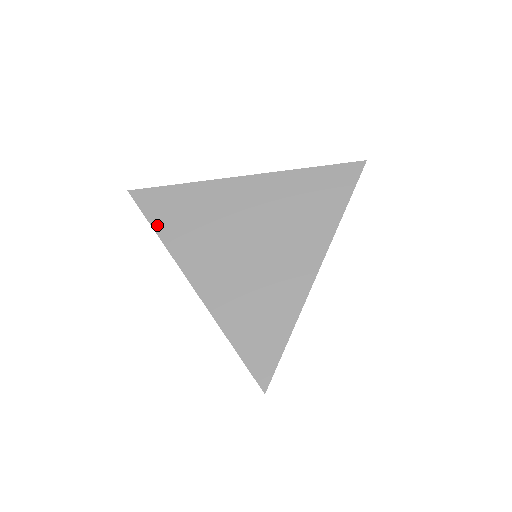
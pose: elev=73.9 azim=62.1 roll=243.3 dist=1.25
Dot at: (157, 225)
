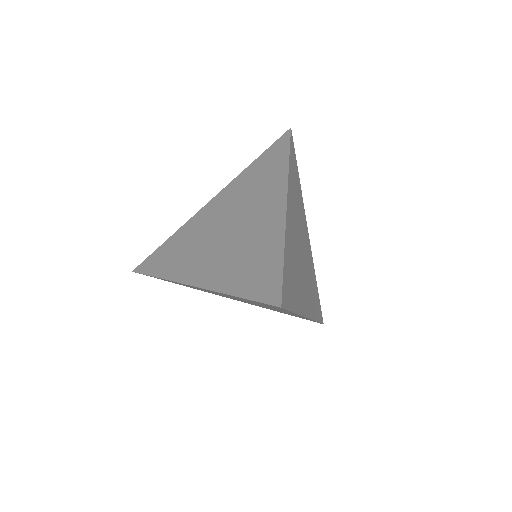
Dot at: occluded
